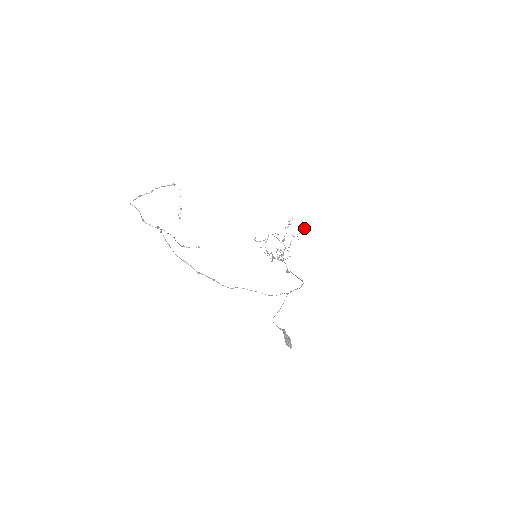
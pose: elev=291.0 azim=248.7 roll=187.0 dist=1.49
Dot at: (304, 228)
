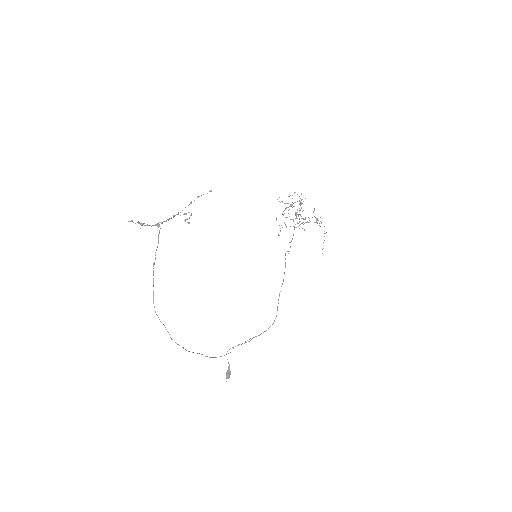
Dot at: occluded
